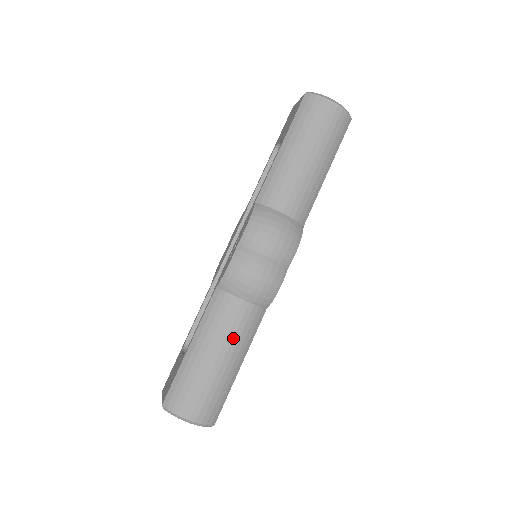
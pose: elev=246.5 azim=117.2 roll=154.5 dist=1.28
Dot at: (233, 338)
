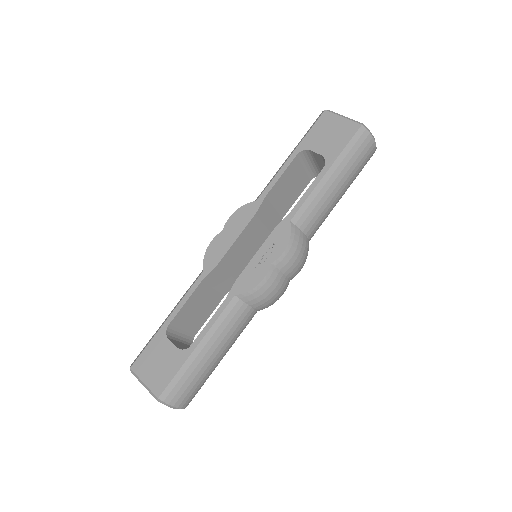
Dot at: (235, 340)
